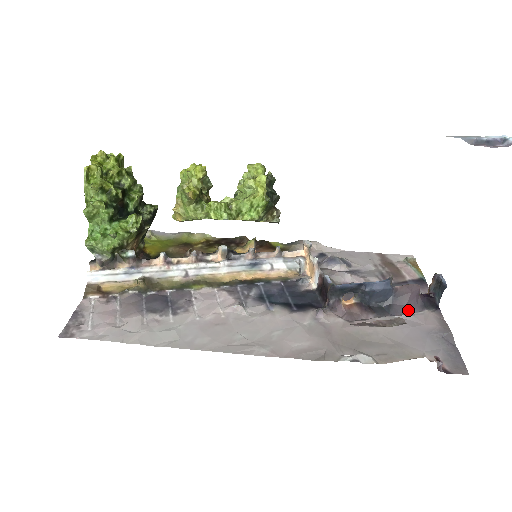
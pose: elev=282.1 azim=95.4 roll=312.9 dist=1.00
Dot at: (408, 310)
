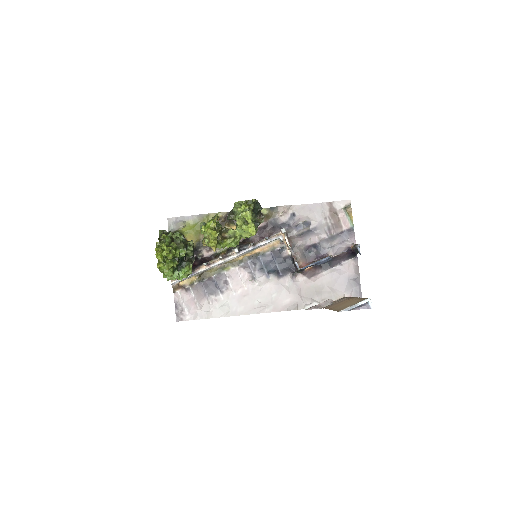
Dot at: (340, 262)
